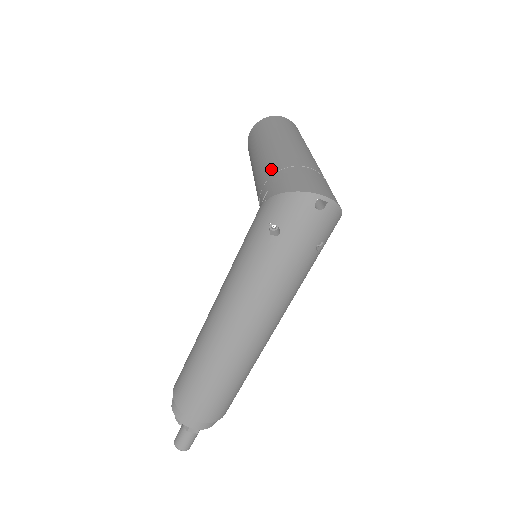
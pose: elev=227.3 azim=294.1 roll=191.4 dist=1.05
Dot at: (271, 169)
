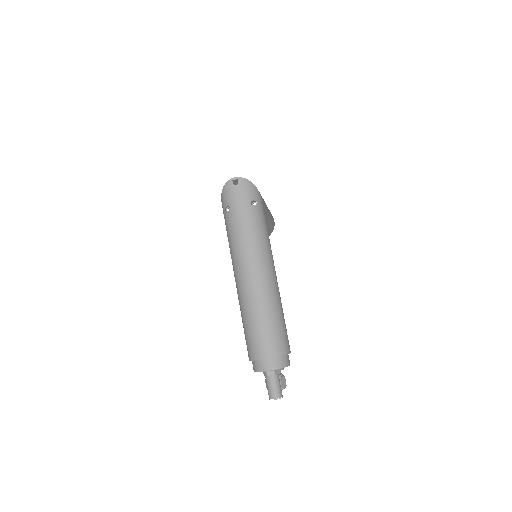
Dot at: occluded
